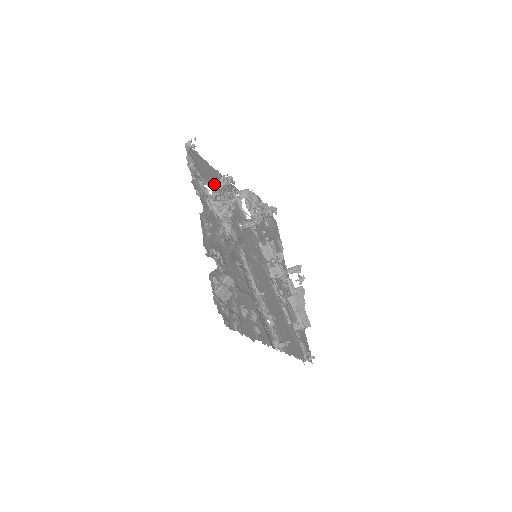
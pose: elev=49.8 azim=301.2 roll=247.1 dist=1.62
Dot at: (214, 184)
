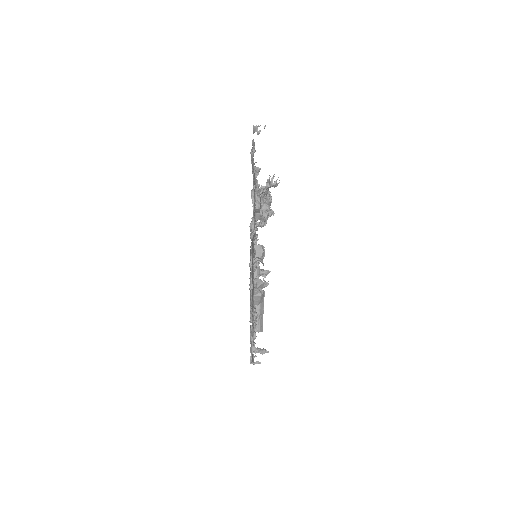
Dot at: (268, 182)
